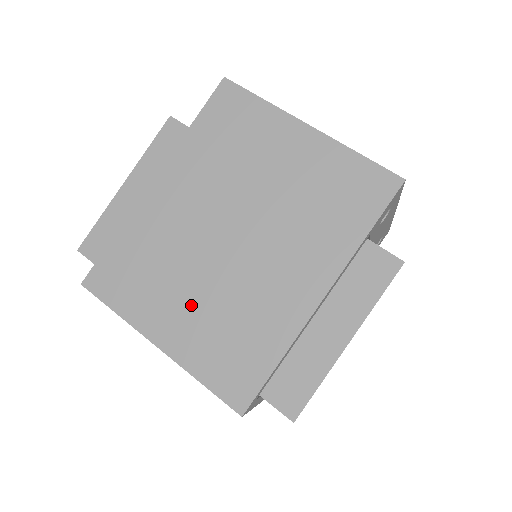
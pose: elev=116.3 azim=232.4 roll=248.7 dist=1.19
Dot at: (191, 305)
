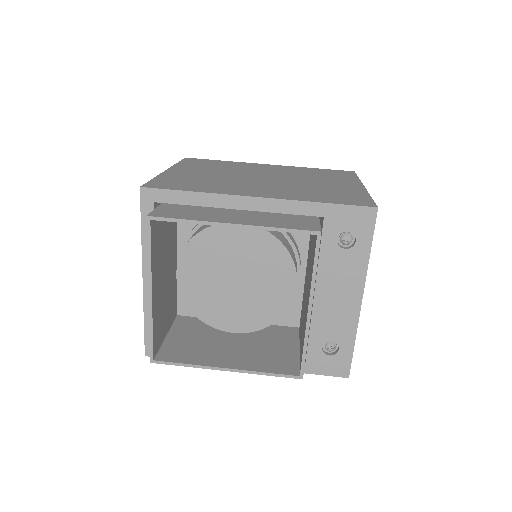
Dot at: (204, 174)
